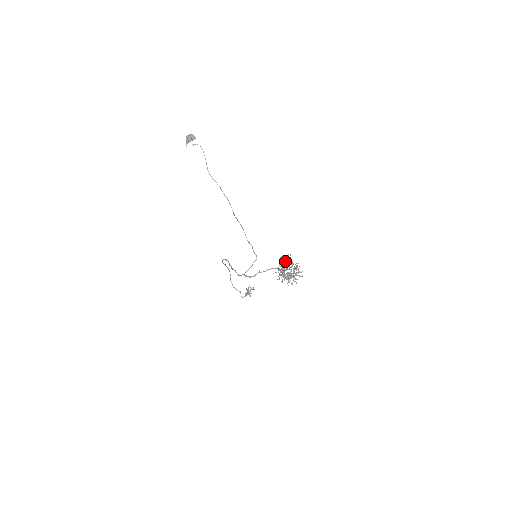
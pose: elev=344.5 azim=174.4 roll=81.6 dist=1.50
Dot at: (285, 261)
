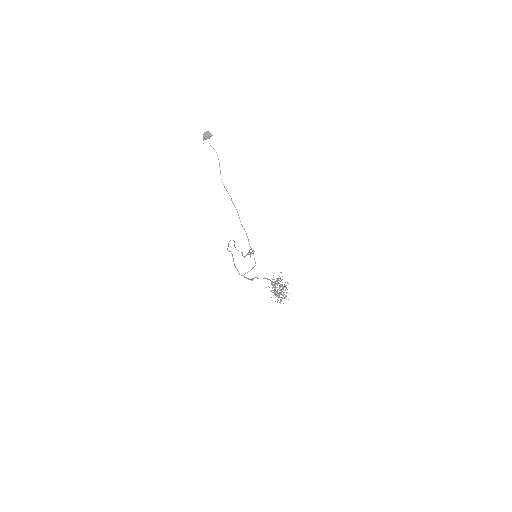
Dot at: (277, 282)
